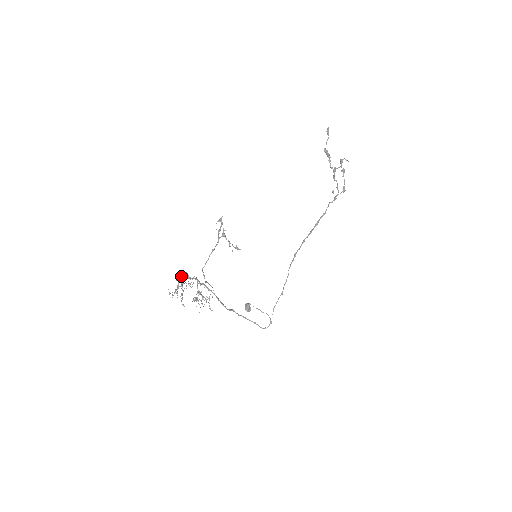
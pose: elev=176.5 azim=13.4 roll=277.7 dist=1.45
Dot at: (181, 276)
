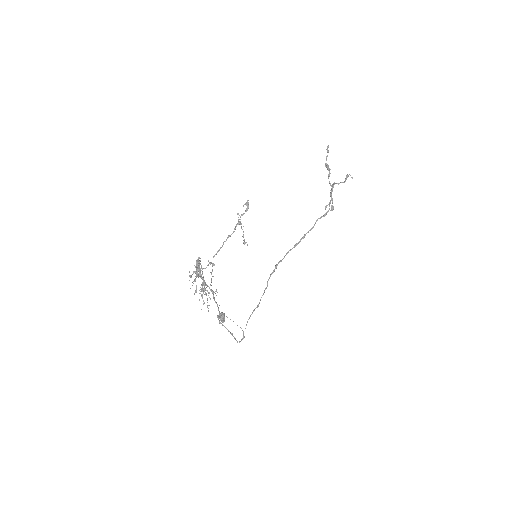
Dot at: occluded
